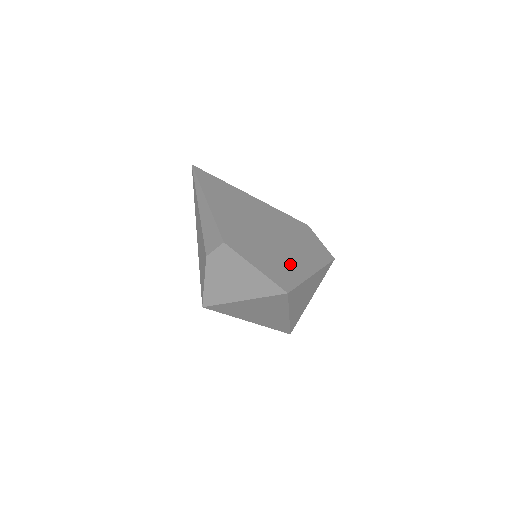
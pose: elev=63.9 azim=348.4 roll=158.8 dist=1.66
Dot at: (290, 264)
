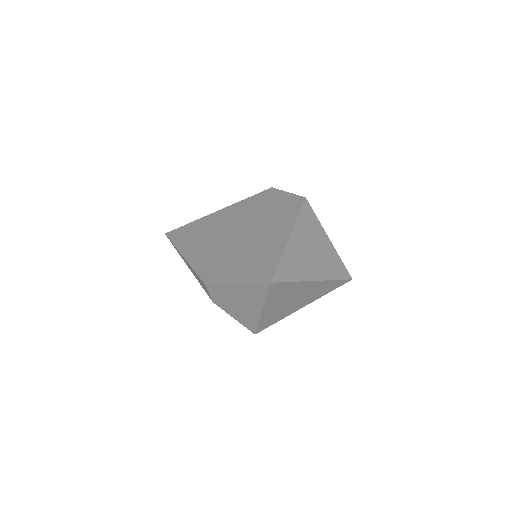
Dot at: (265, 248)
